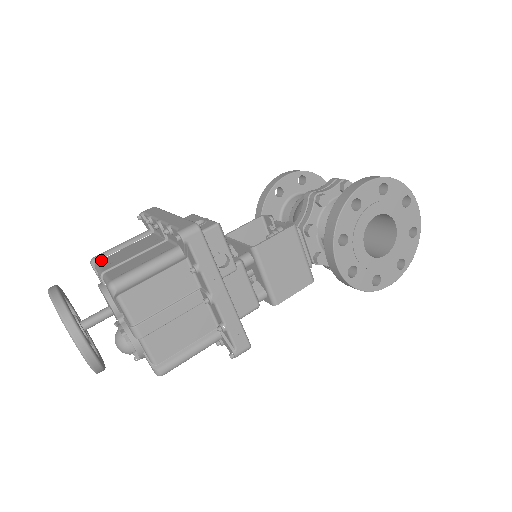
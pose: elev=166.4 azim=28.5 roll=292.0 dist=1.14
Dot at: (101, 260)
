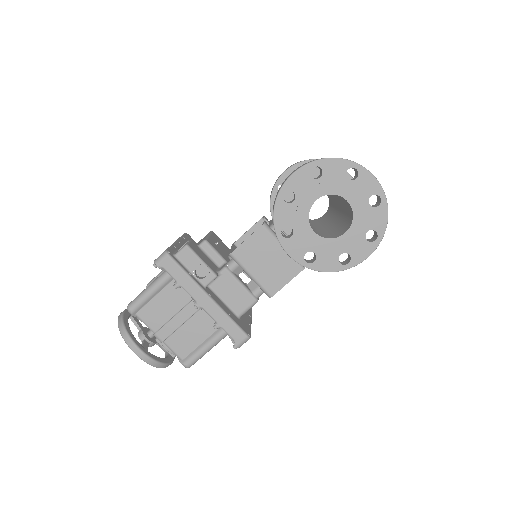
Dot at: occluded
